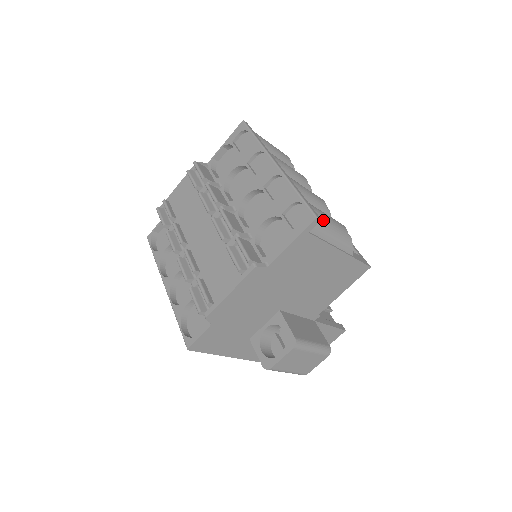
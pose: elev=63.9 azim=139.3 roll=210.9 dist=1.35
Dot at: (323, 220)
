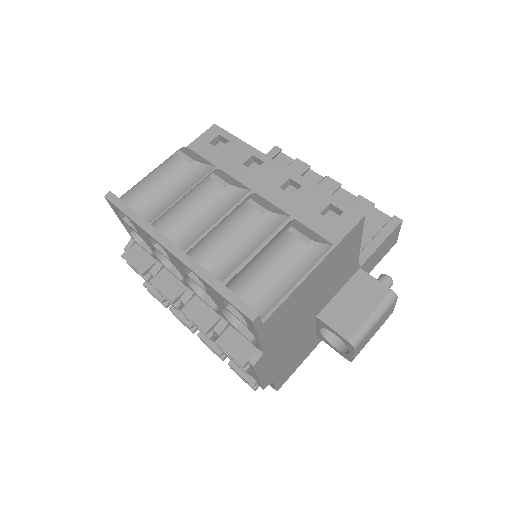
Dot at: (265, 289)
